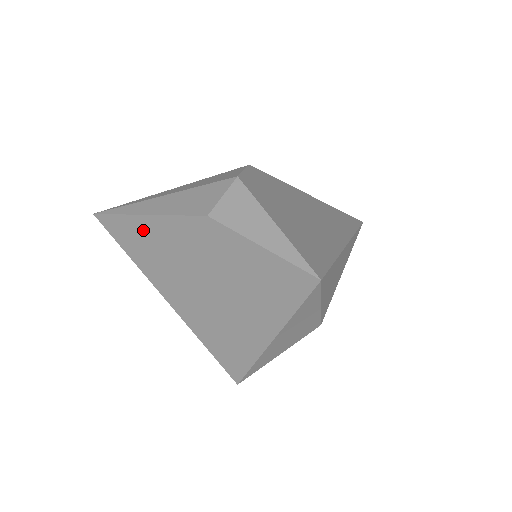
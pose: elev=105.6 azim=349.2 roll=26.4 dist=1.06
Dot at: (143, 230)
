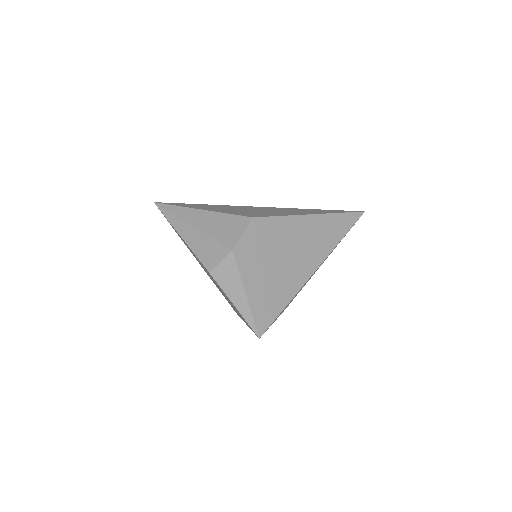
Dot at: occluded
